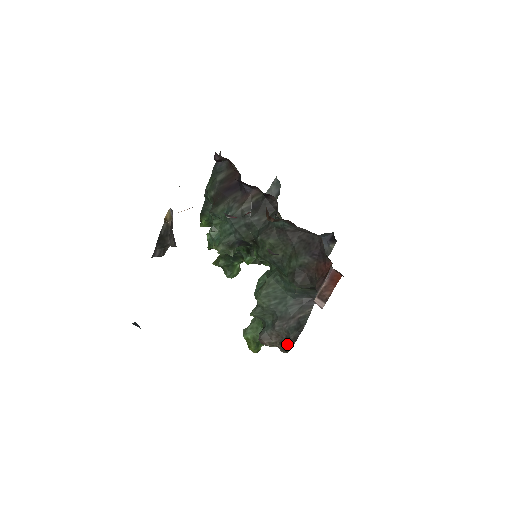
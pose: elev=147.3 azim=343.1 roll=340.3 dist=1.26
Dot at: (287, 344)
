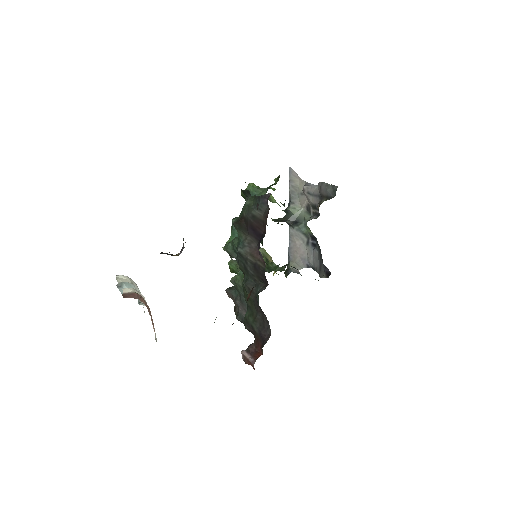
Dot at: (236, 314)
